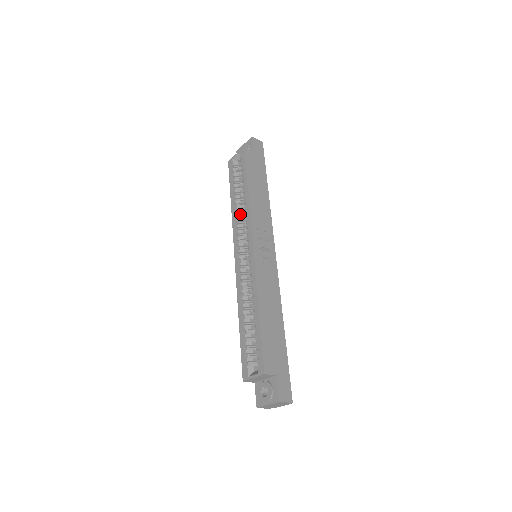
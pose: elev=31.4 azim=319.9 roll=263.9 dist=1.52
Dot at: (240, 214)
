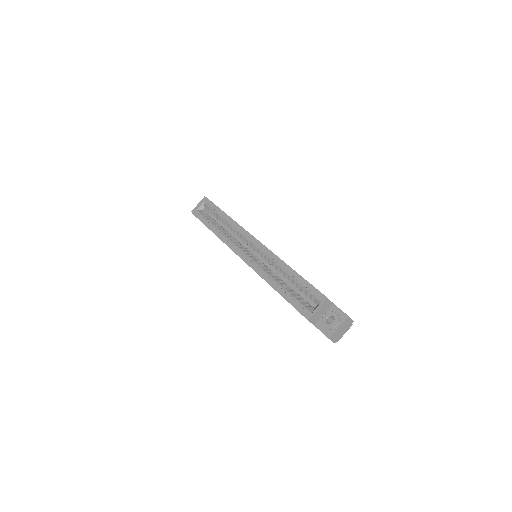
Dot at: (227, 234)
